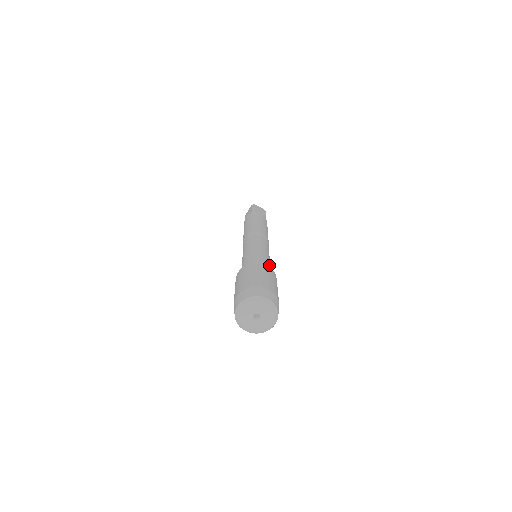
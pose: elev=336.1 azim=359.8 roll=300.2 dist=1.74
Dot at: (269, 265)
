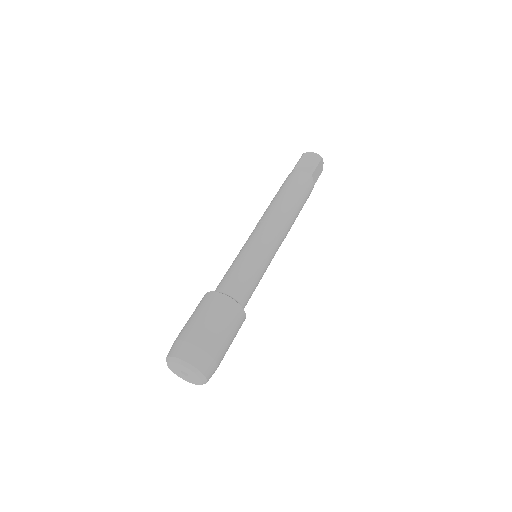
Dot at: occluded
